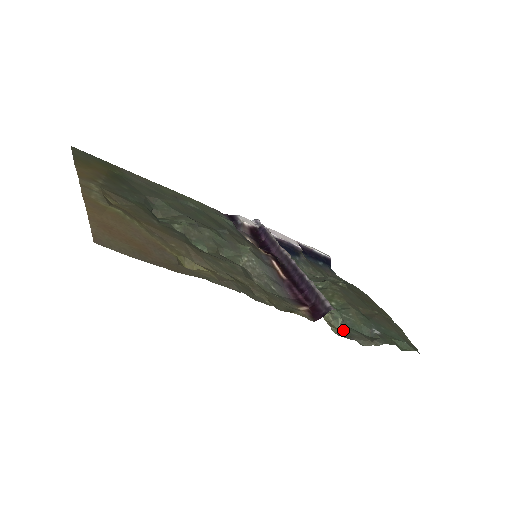
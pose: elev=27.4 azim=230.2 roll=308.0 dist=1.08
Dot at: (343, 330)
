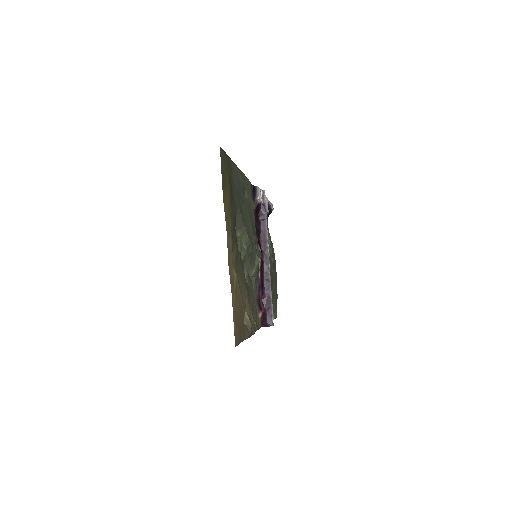
Dot at: occluded
